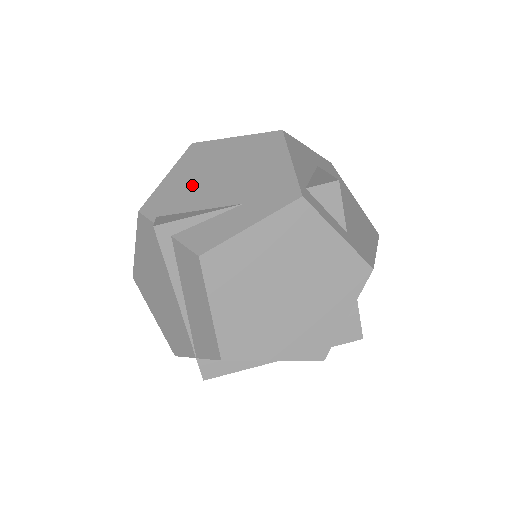
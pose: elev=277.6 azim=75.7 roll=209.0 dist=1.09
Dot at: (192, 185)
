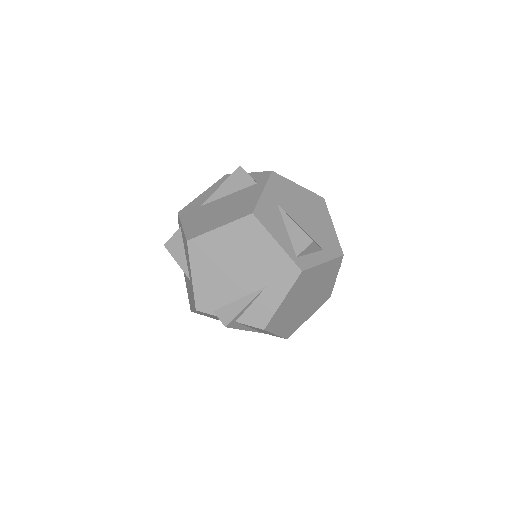
Dot at: (219, 280)
